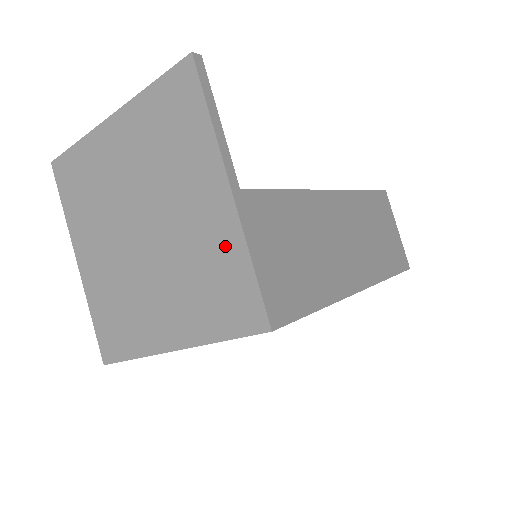
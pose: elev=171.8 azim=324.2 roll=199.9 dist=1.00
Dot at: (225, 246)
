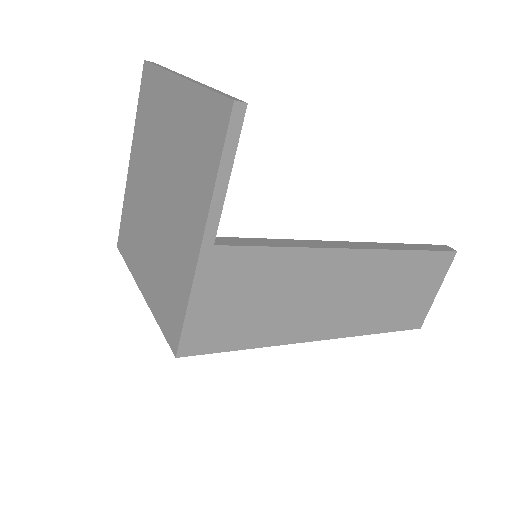
Dot at: (183, 275)
